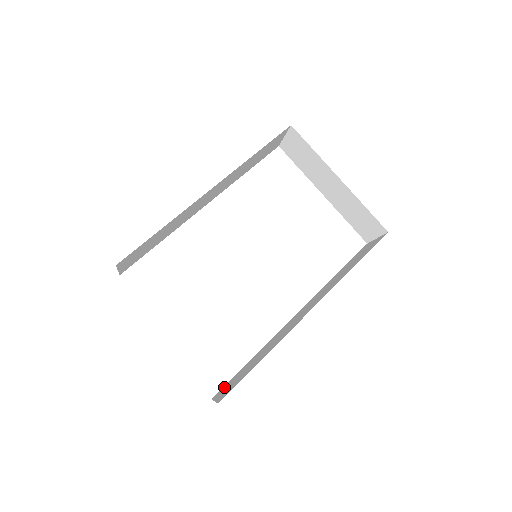
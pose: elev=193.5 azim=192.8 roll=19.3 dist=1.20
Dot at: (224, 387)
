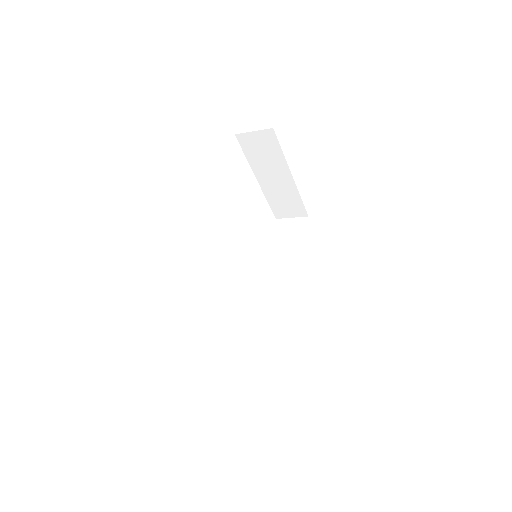
Dot at: (245, 374)
